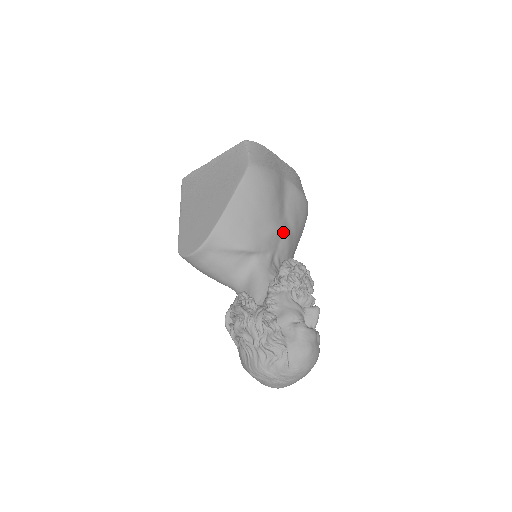
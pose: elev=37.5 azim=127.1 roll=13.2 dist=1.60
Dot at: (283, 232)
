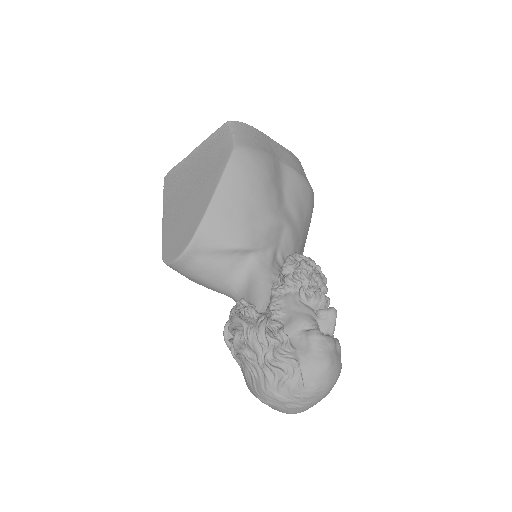
Dot at: (284, 224)
